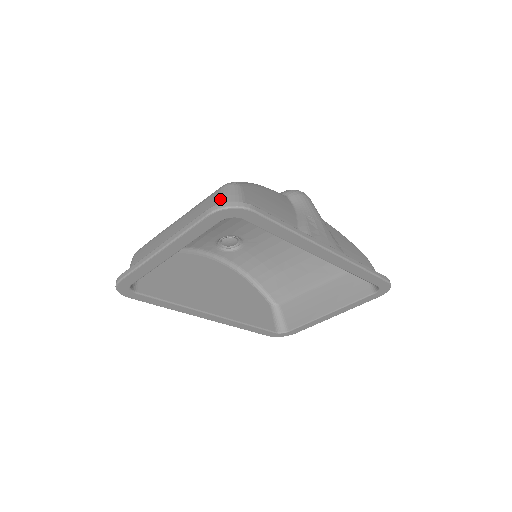
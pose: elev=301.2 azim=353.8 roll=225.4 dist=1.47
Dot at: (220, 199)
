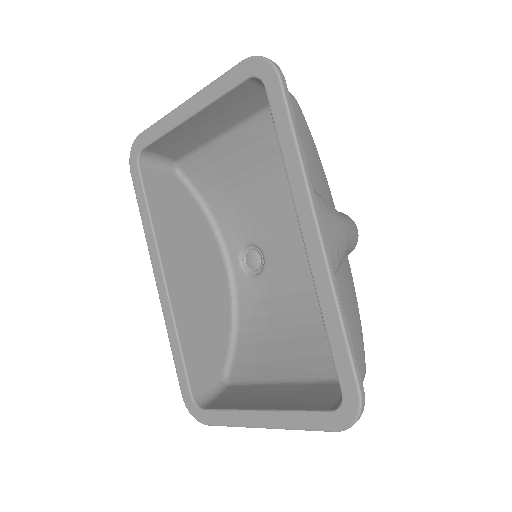
Dot at: occluded
